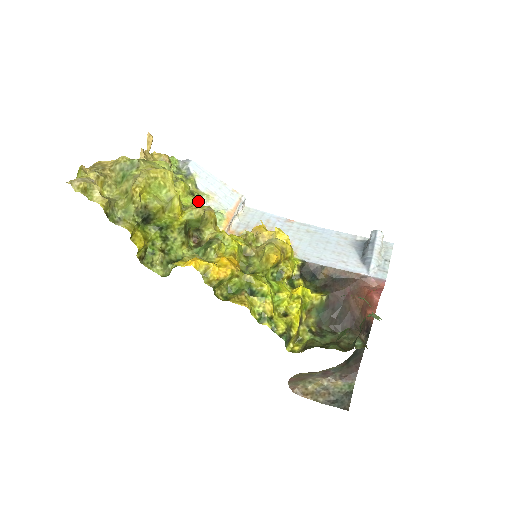
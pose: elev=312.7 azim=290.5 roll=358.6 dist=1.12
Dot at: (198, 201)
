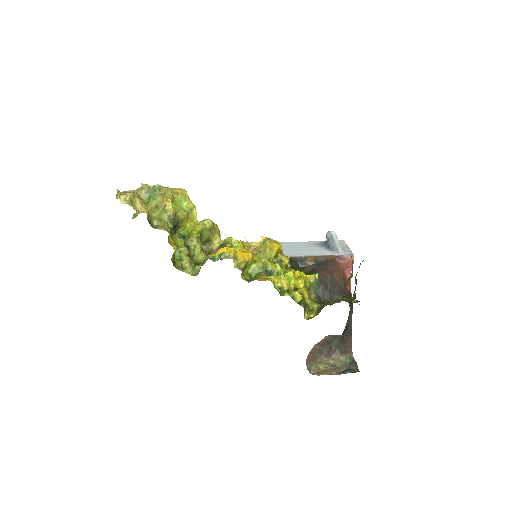
Dot at: occluded
